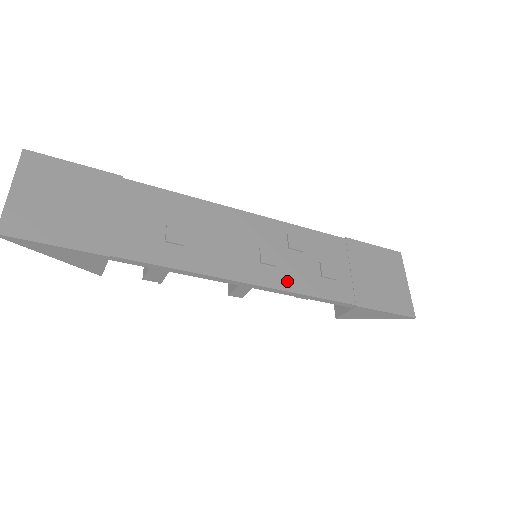
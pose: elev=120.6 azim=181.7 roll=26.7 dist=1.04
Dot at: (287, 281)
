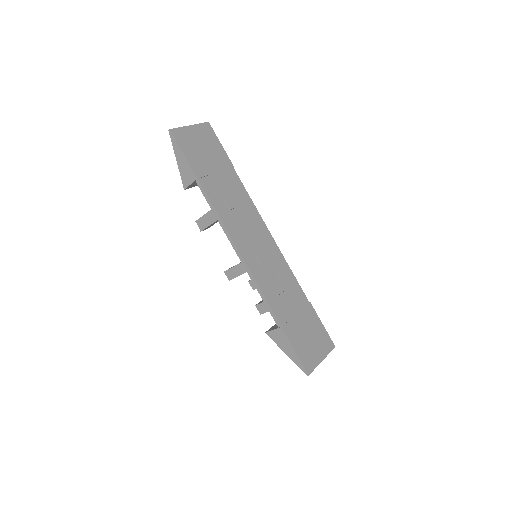
Dot at: (259, 275)
